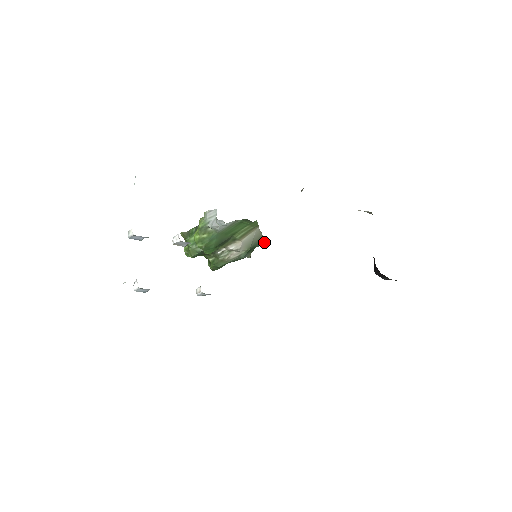
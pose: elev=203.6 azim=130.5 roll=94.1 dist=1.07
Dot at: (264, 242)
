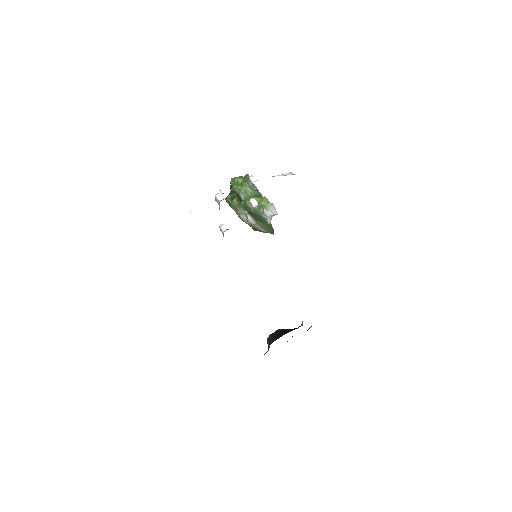
Dot at: (256, 230)
